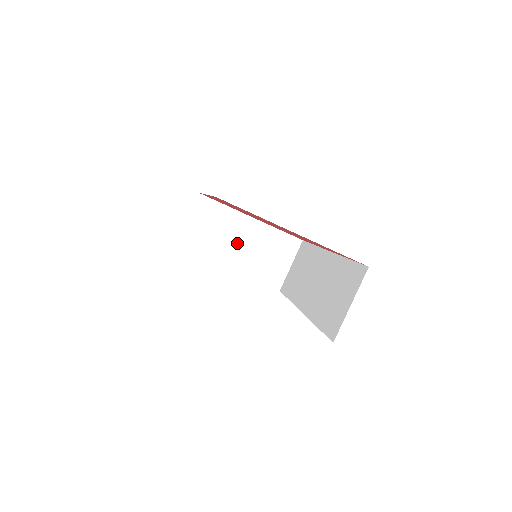
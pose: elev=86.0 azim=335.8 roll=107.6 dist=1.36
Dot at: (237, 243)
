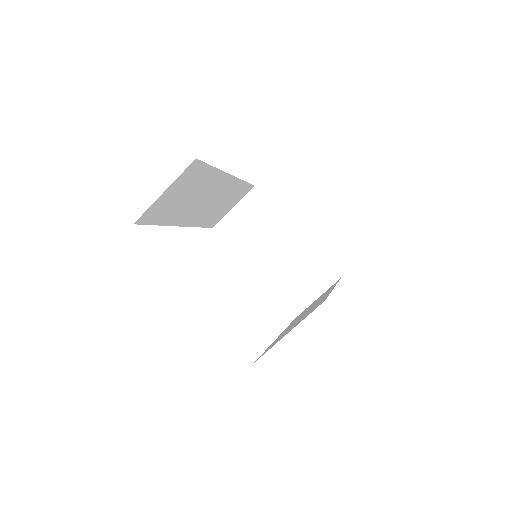
Dot at: (272, 250)
